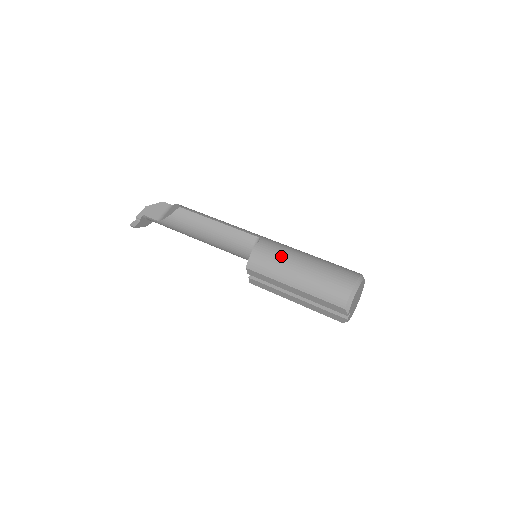
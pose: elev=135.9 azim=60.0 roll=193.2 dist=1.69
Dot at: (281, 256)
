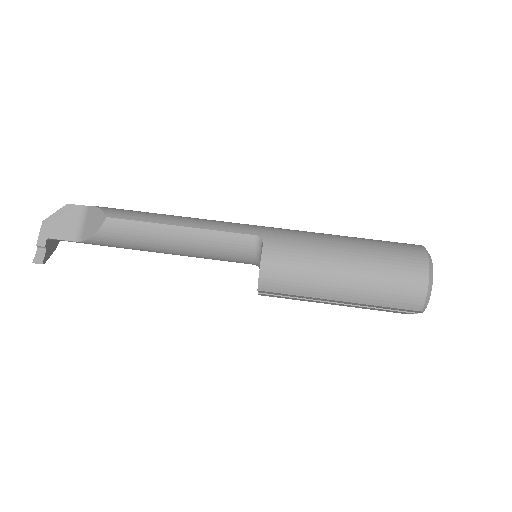
Dot at: (307, 261)
